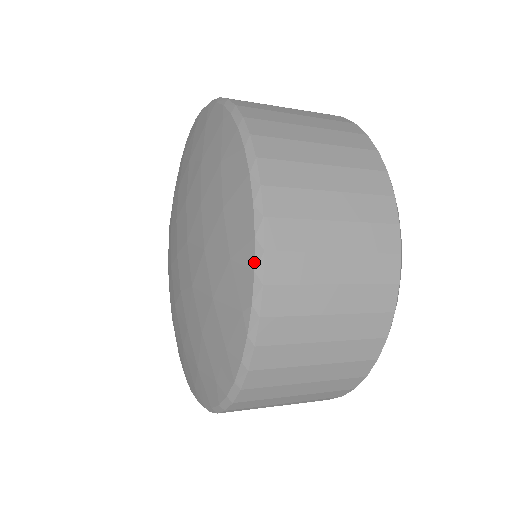
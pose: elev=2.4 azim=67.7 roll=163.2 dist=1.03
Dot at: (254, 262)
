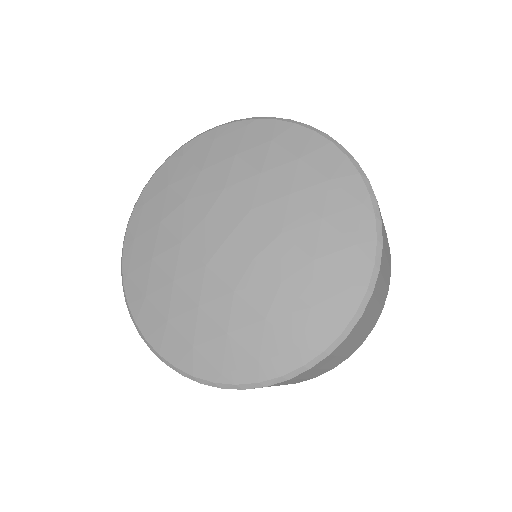
Dot at: (356, 168)
